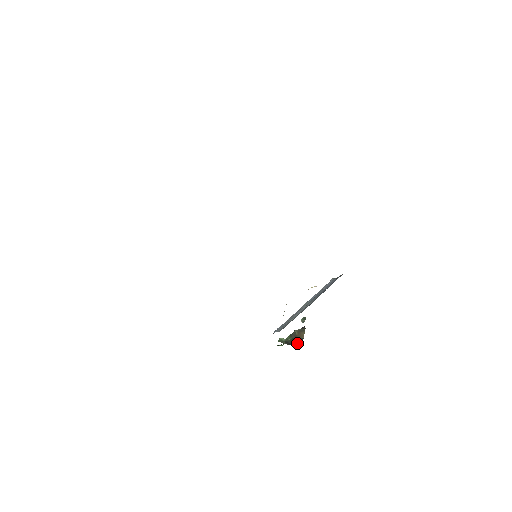
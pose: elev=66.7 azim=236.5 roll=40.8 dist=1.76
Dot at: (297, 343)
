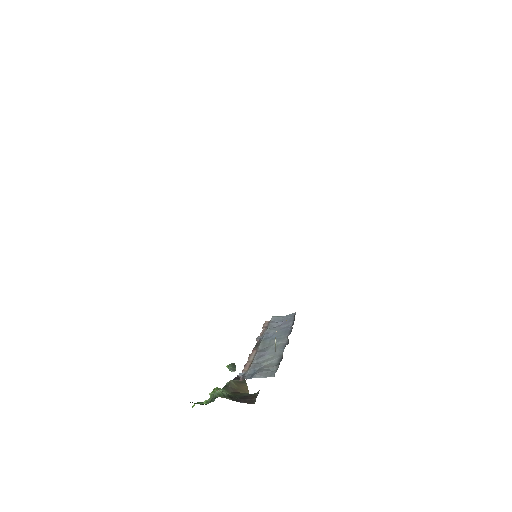
Dot at: (252, 399)
